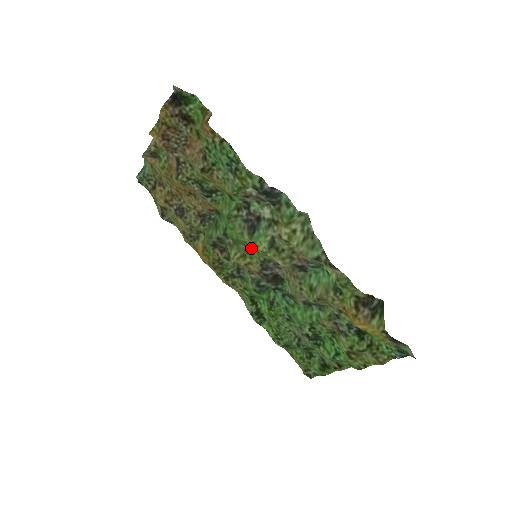
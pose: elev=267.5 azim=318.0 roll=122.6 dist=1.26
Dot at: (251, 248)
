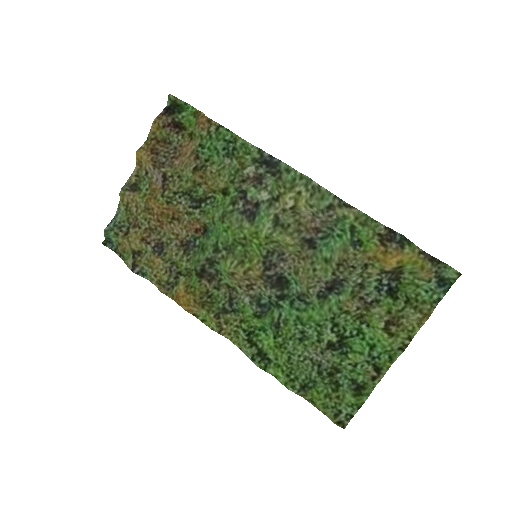
Dot at: (250, 245)
